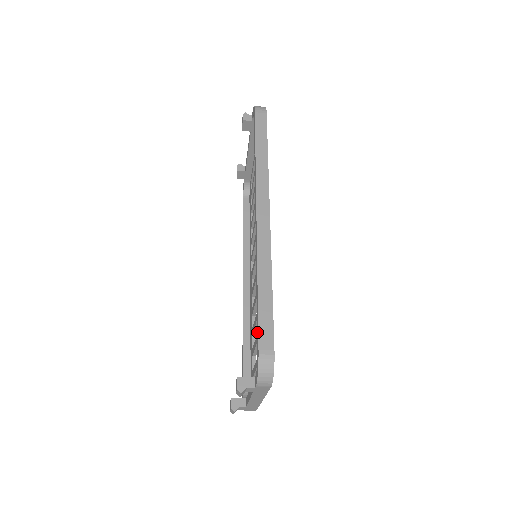
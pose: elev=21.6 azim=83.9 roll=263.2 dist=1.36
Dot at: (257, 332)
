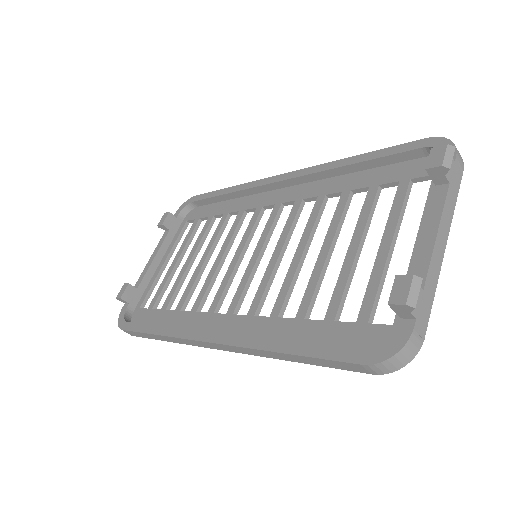
Dot at: (402, 149)
